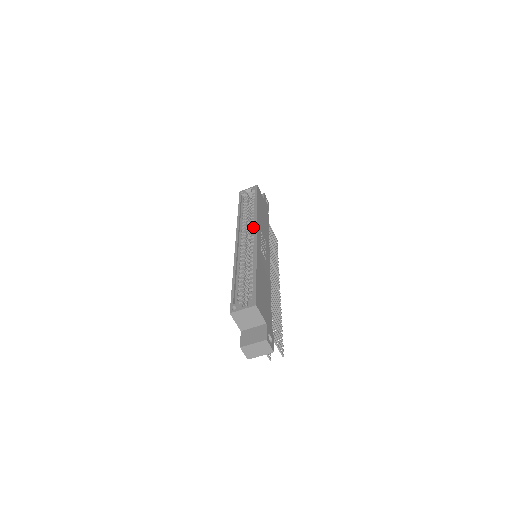
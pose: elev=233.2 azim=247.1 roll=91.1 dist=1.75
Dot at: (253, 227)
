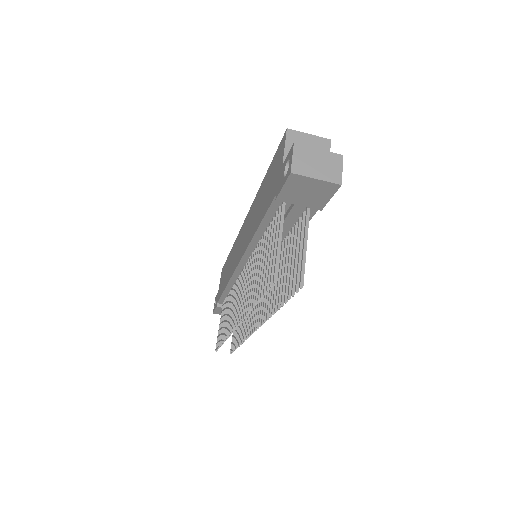
Dot at: occluded
